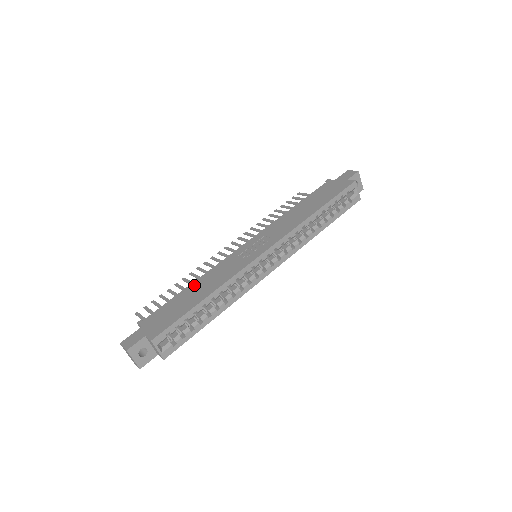
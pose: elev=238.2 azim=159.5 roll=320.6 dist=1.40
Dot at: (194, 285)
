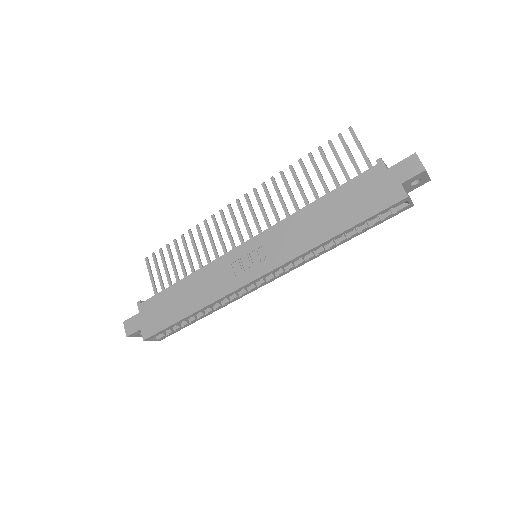
Dot at: (185, 283)
